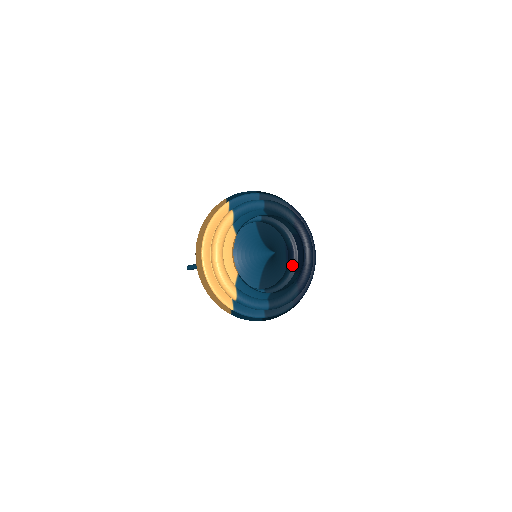
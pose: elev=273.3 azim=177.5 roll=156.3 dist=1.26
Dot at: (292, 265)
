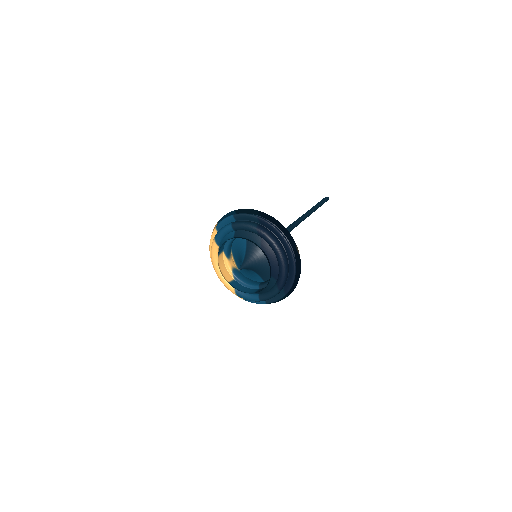
Dot at: occluded
